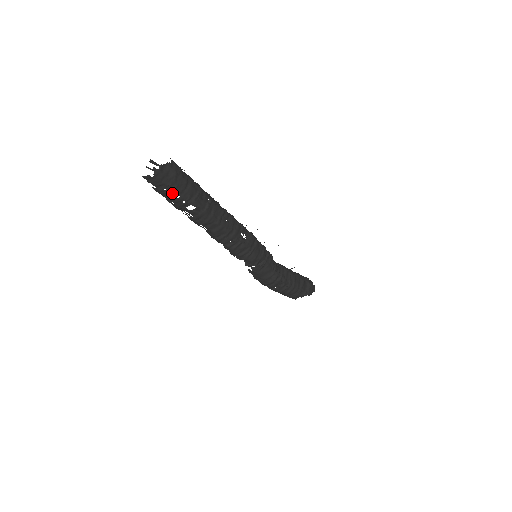
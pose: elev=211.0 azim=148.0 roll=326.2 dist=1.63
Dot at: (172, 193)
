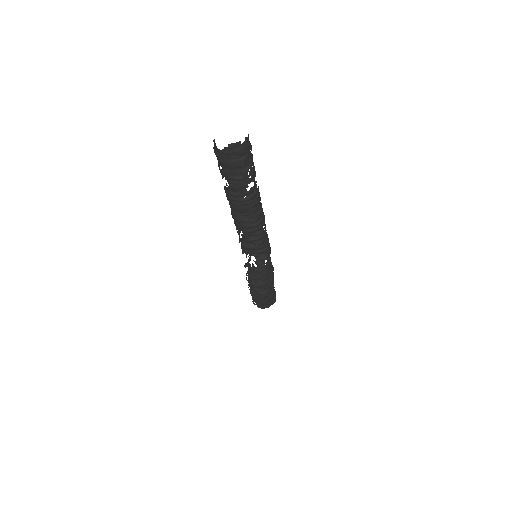
Dot at: (248, 164)
